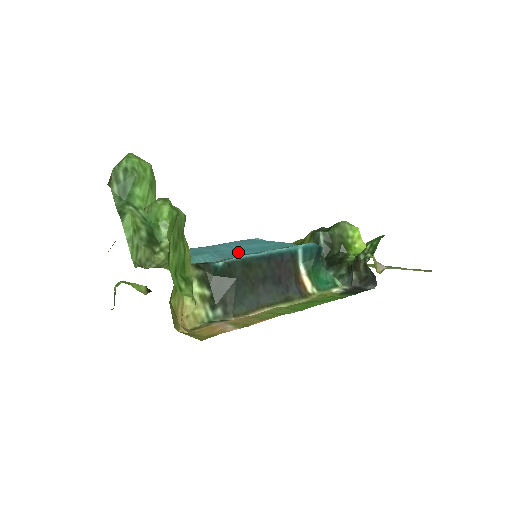
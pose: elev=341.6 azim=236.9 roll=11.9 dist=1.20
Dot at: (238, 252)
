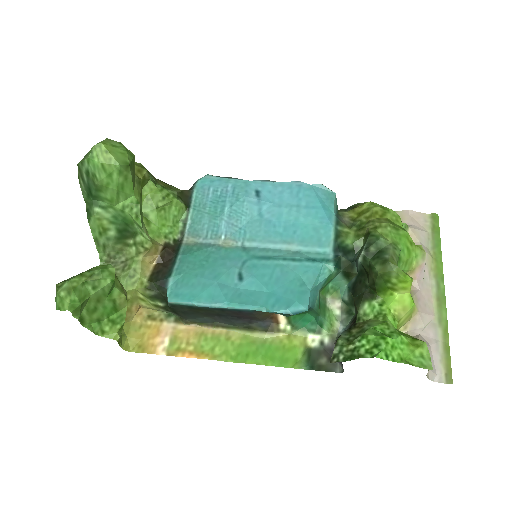
Dot at: (255, 227)
